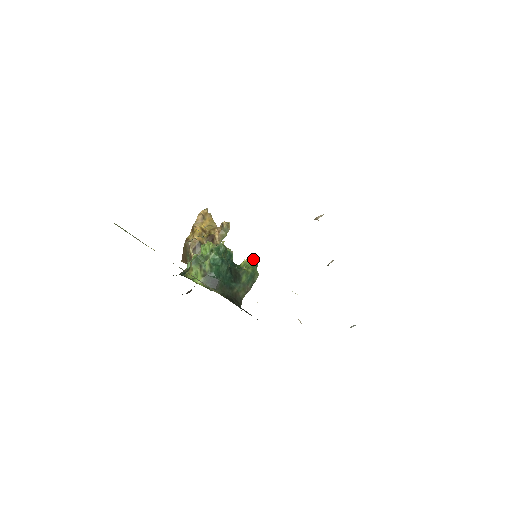
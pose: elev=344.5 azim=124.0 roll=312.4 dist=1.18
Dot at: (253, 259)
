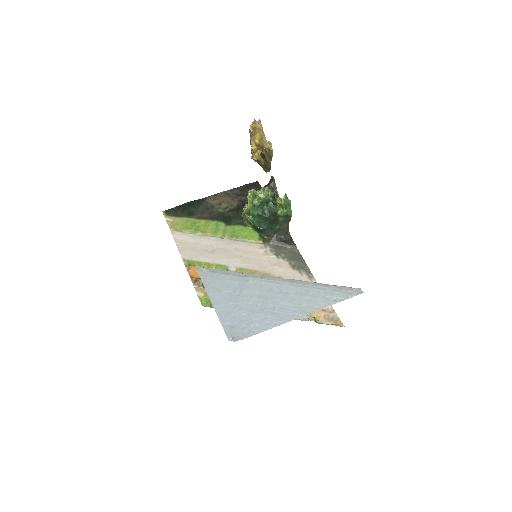
Dot at: (285, 200)
